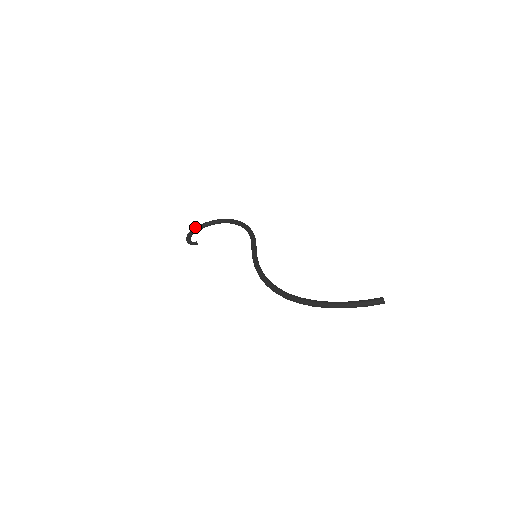
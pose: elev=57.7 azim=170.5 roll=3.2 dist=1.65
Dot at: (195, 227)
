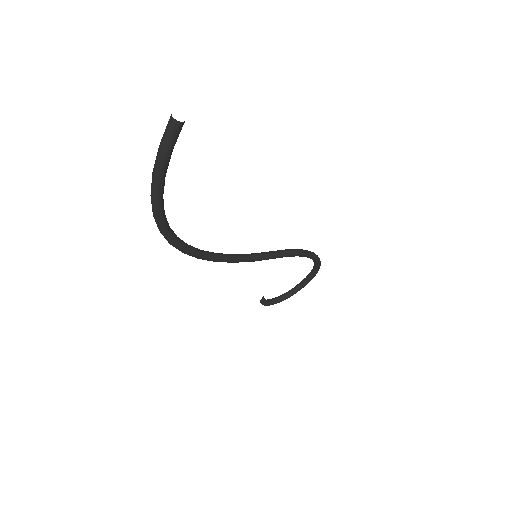
Dot at: occluded
